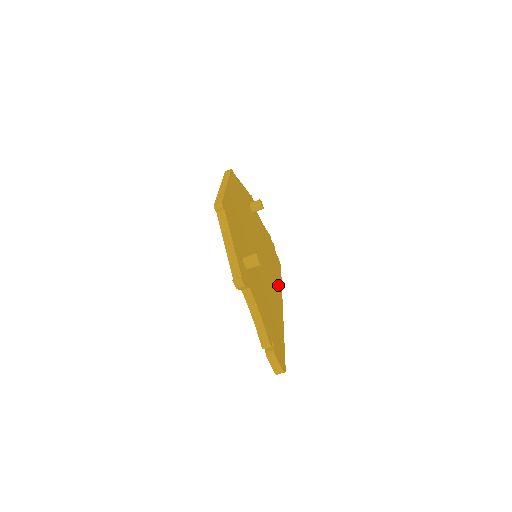
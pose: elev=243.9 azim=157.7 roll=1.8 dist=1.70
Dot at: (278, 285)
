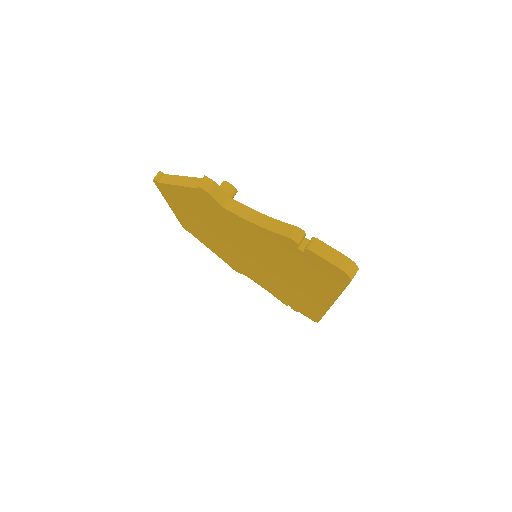
Dot at: occluded
